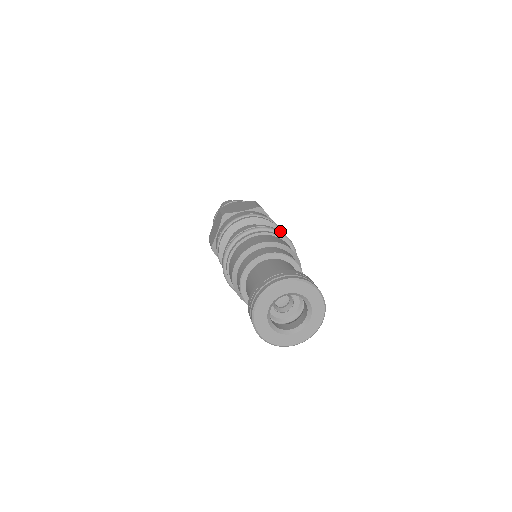
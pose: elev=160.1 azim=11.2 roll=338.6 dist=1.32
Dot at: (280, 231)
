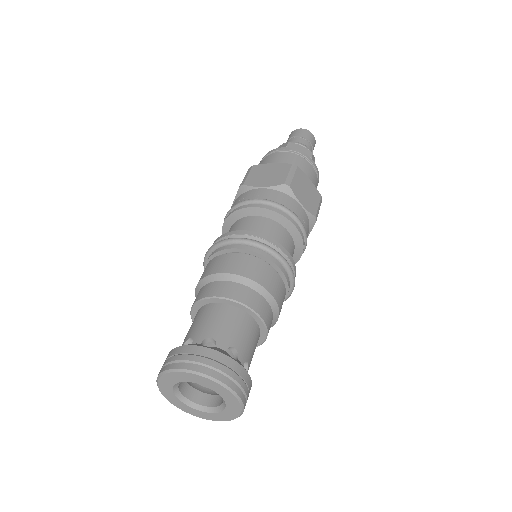
Dot at: occluded
